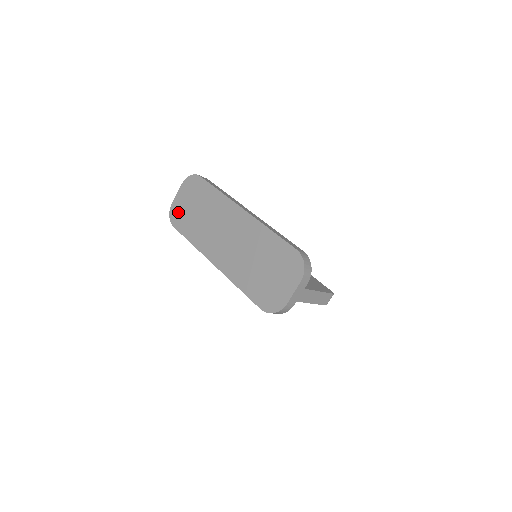
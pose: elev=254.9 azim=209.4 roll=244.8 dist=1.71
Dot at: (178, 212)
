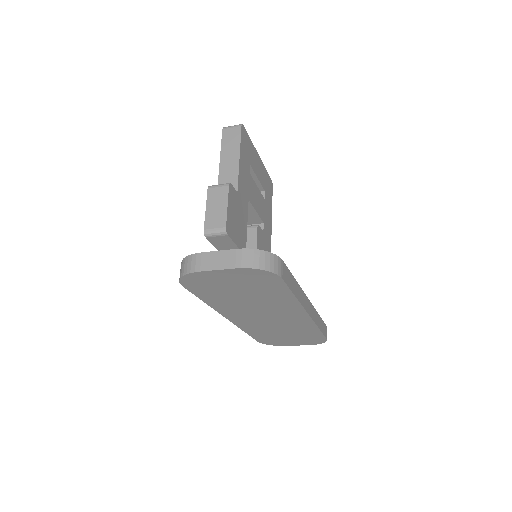
Dot at: (205, 283)
